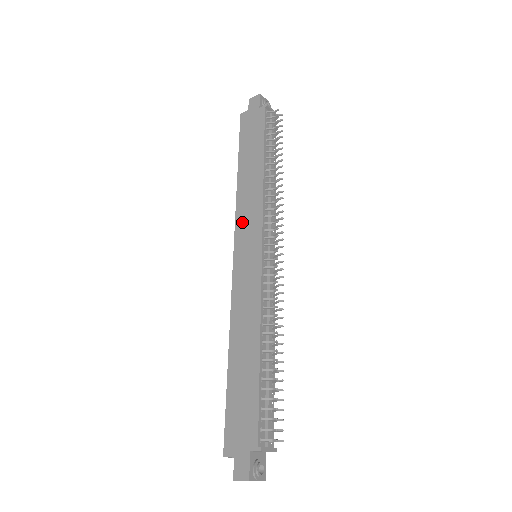
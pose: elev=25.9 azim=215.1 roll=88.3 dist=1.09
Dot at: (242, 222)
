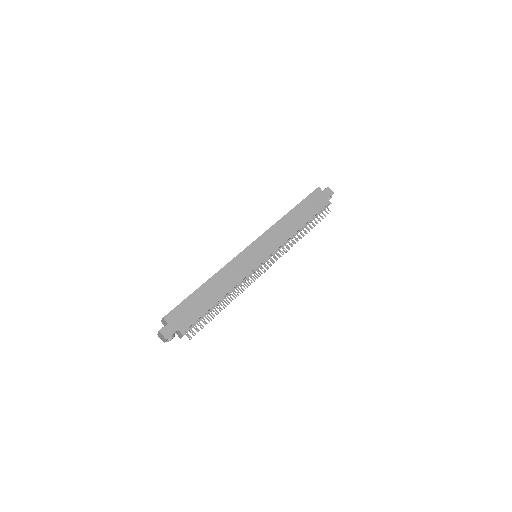
Dot at: (269, 236)
